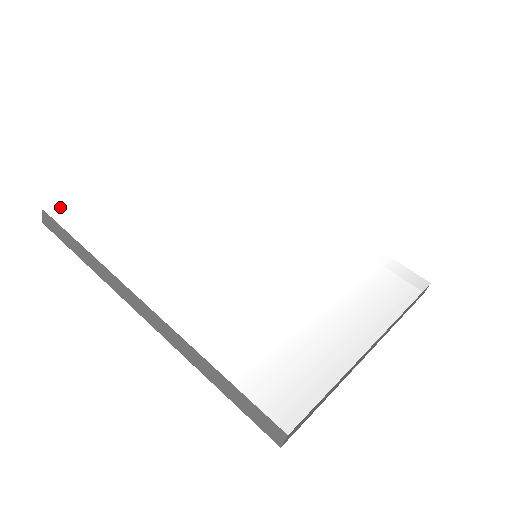
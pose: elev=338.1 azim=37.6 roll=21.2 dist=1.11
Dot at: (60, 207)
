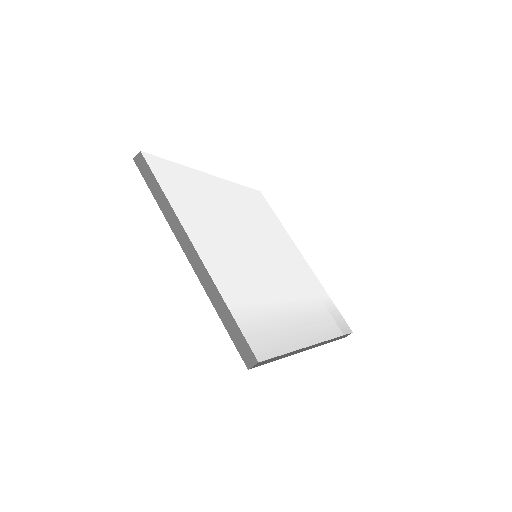
Dot at: (150, 155)
